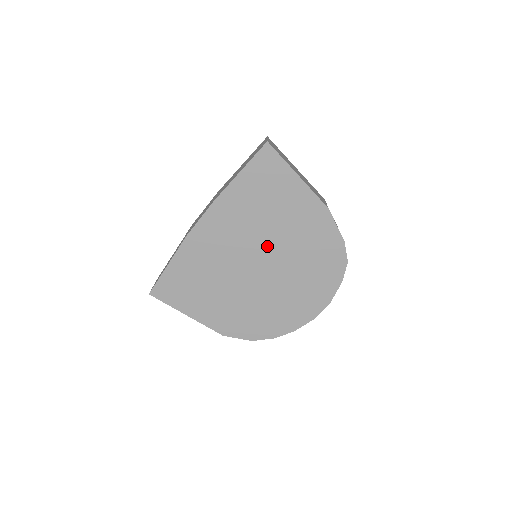
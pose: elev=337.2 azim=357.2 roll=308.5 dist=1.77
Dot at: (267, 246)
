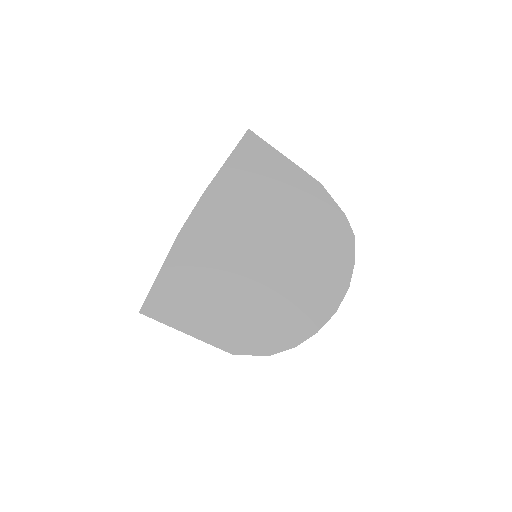
Dot at: (266, 232)
